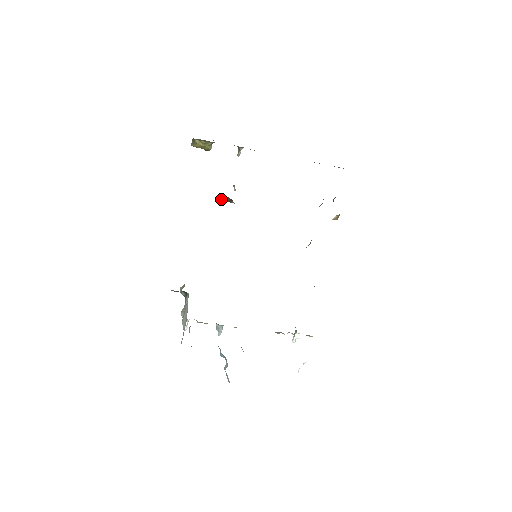
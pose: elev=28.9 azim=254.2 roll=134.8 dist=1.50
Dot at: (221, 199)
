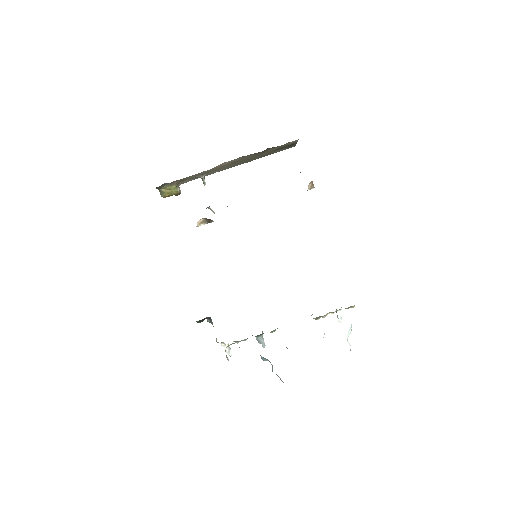
Dot at: (201, 224)
